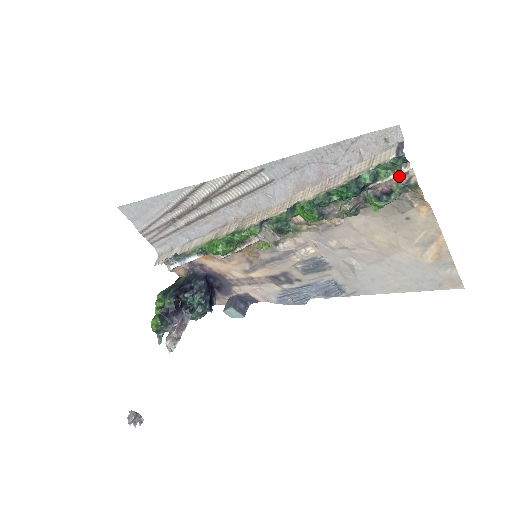
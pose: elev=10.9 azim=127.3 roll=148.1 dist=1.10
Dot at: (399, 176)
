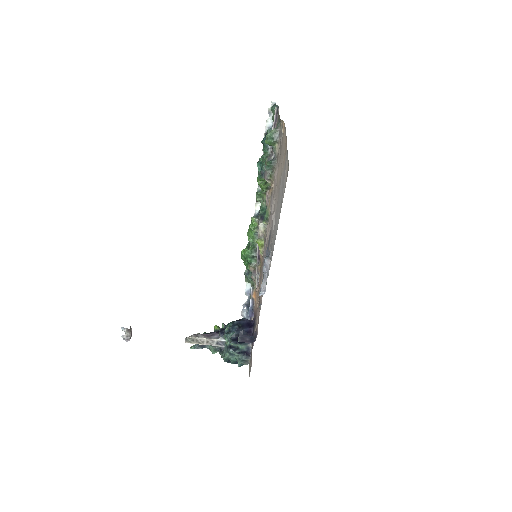
Dot at: occluded
